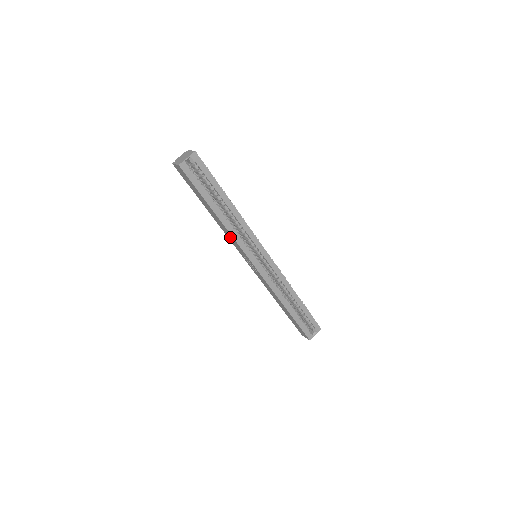
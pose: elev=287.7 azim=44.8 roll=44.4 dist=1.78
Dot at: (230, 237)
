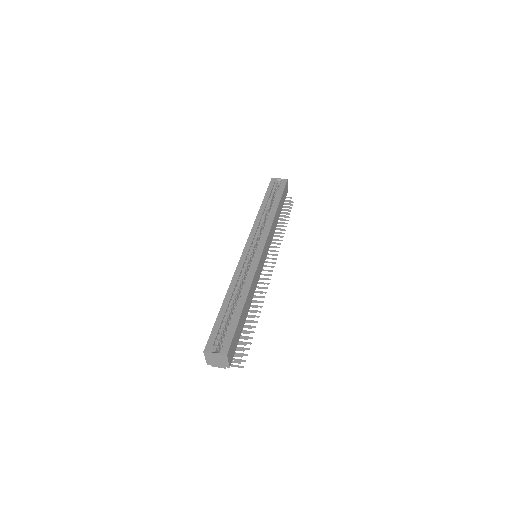
Dot at: occluded
